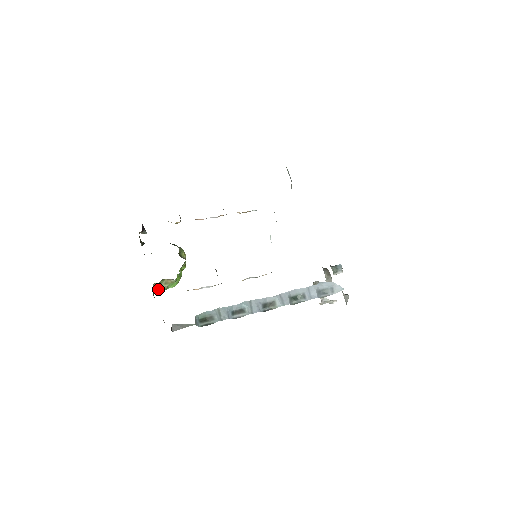
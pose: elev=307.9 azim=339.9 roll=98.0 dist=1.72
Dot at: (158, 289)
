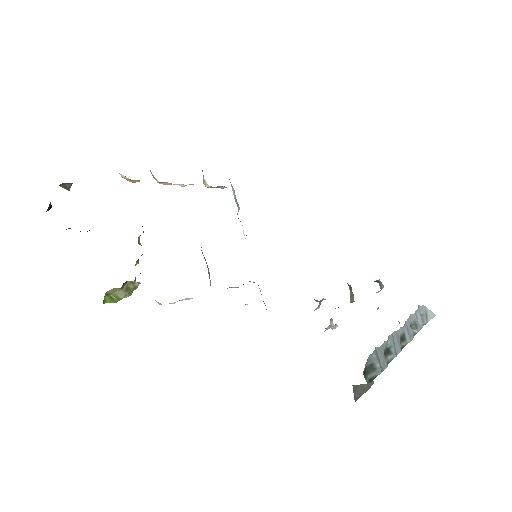
Dot at: (107, 299)
